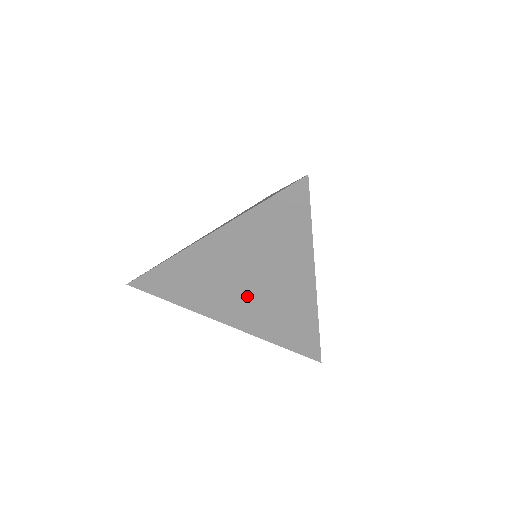
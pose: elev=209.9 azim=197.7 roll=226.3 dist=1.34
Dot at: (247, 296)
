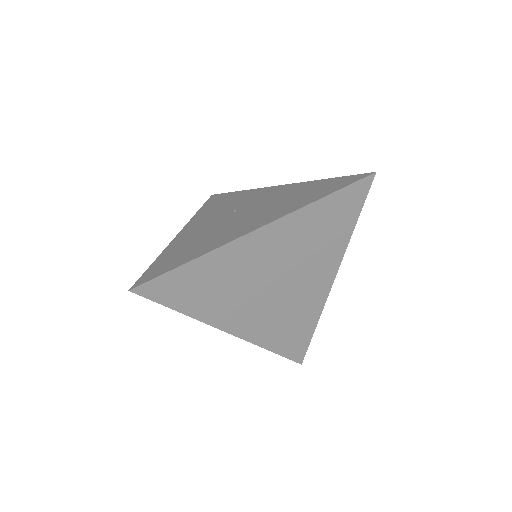
Dot at: (267, 298)
